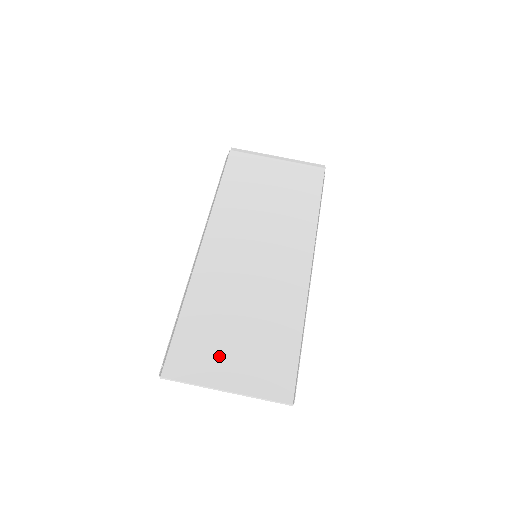
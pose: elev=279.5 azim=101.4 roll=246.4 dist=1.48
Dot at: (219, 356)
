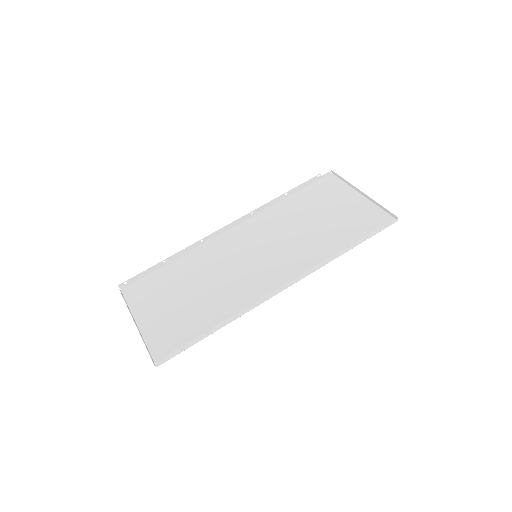
Dot at: (159, 302)
